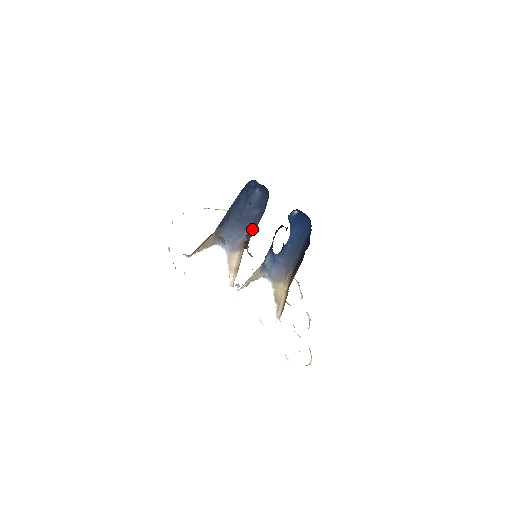
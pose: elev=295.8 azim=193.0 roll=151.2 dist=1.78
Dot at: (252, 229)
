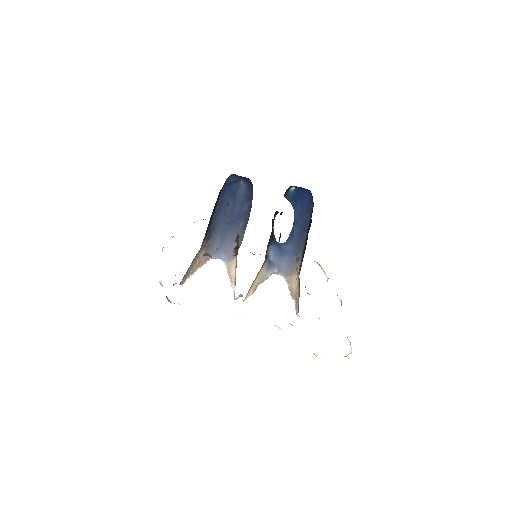
Dot at: occluded
